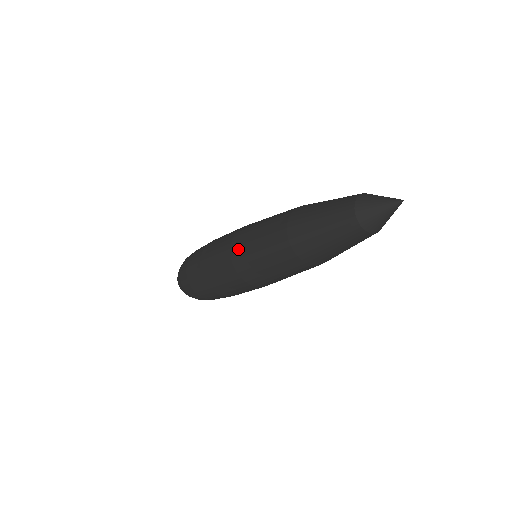
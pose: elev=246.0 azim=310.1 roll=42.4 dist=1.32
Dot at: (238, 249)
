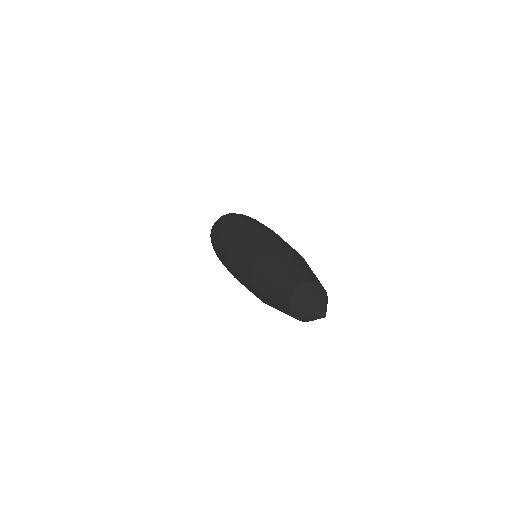
Dot at: (231, 268)
